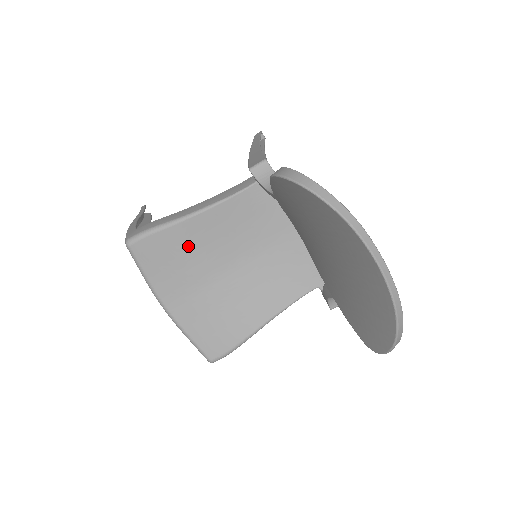
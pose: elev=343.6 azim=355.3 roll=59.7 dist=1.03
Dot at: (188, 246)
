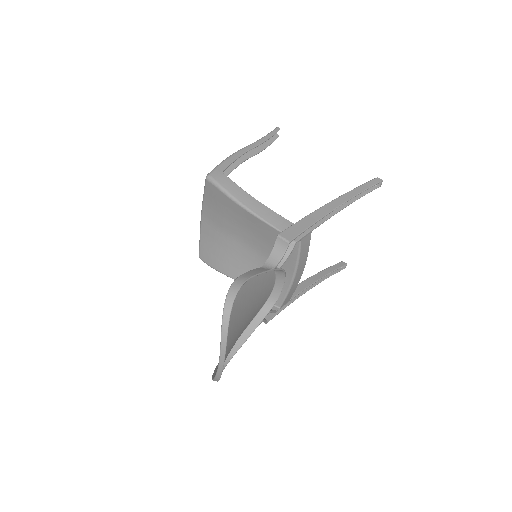
Dot at: (231, 213)
